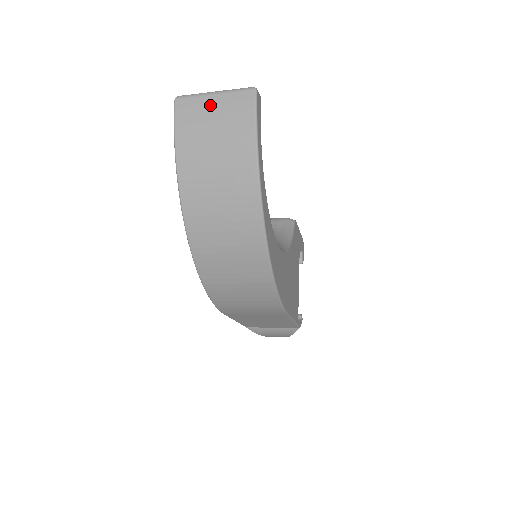
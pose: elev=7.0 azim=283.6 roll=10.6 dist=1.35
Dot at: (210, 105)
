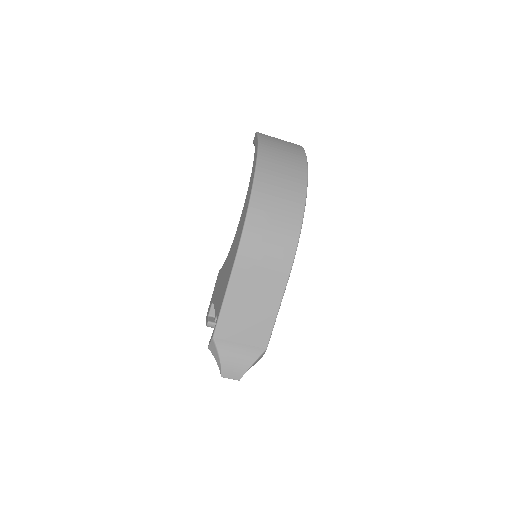
Dot at: (278, 139)
